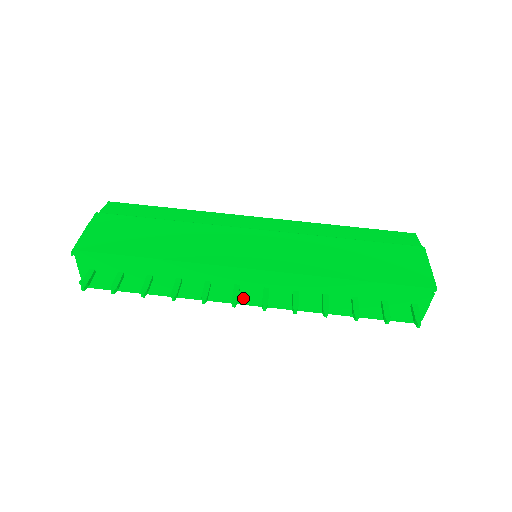
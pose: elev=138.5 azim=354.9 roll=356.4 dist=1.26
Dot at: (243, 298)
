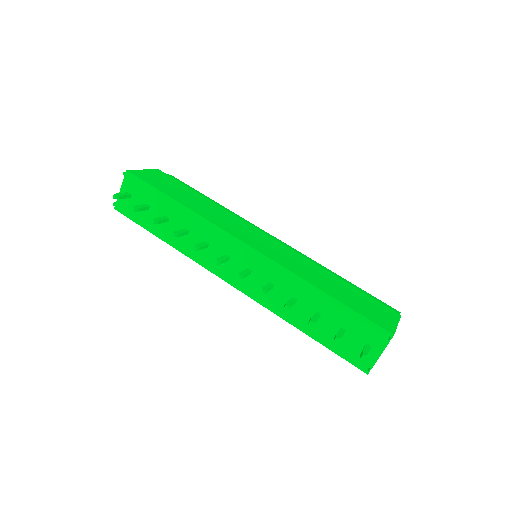
Dot at: (227, 273)
